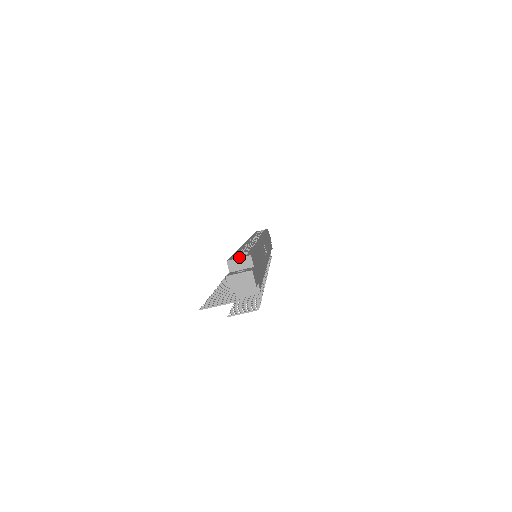
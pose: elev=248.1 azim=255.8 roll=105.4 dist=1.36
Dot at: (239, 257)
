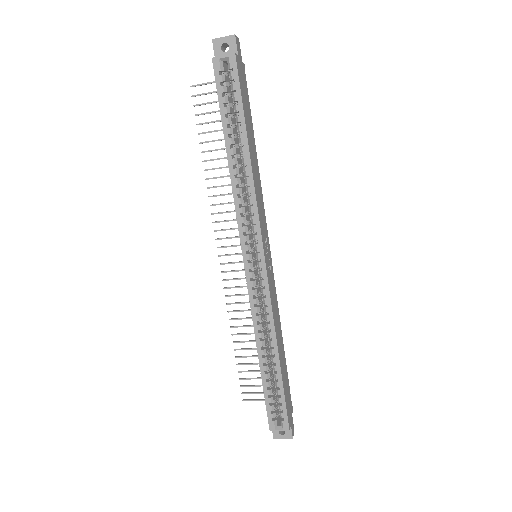
Dot at: (274, 410)
